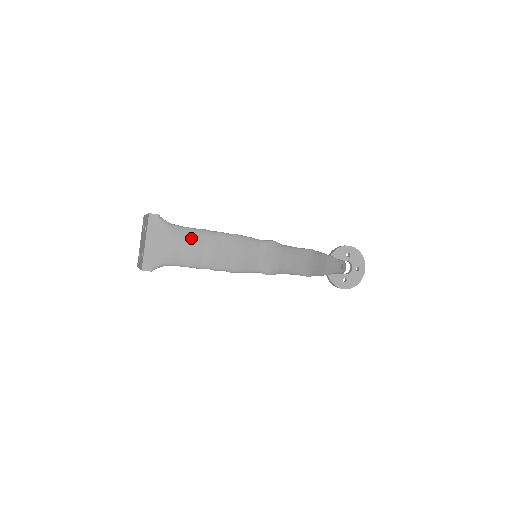
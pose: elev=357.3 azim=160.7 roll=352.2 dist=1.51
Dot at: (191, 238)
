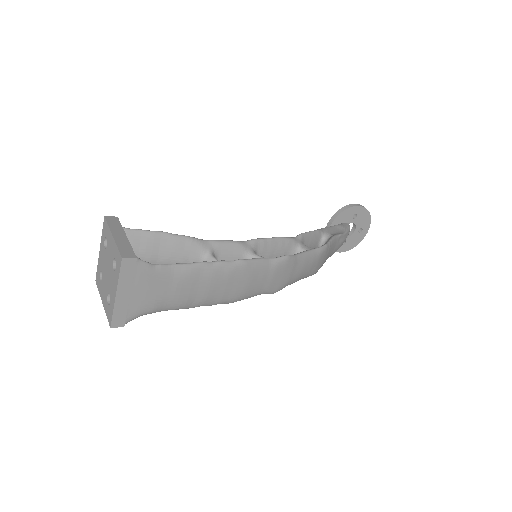
Dot at: (182, 279)
